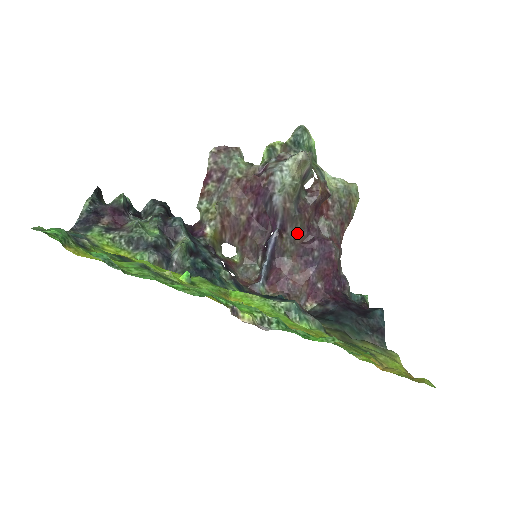
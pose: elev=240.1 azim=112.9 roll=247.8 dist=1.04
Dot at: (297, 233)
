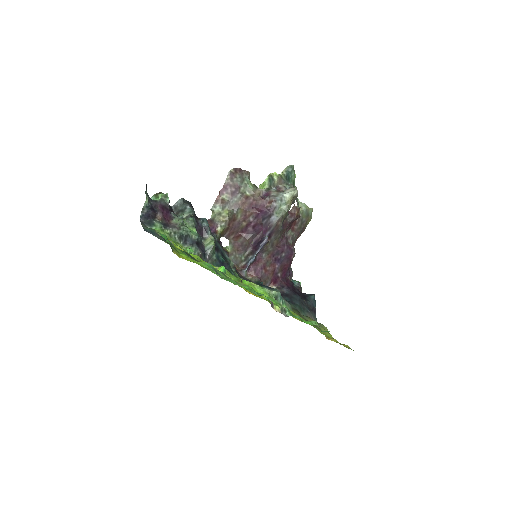
Dot at: (276, 240)
